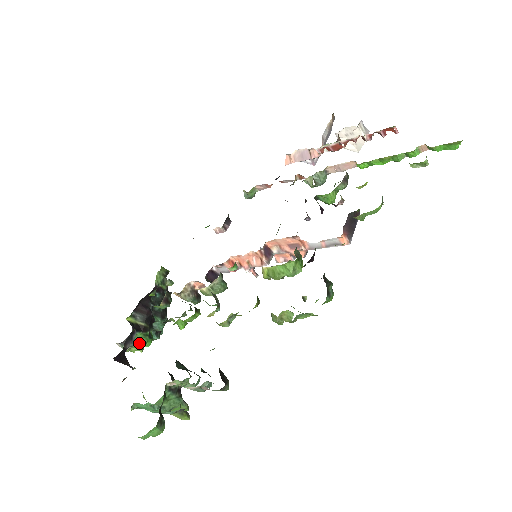
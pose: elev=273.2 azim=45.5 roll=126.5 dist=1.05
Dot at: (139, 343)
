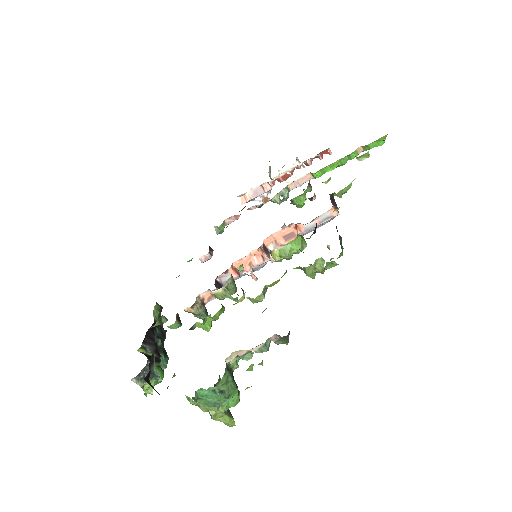
Dot at: (154, 375)
